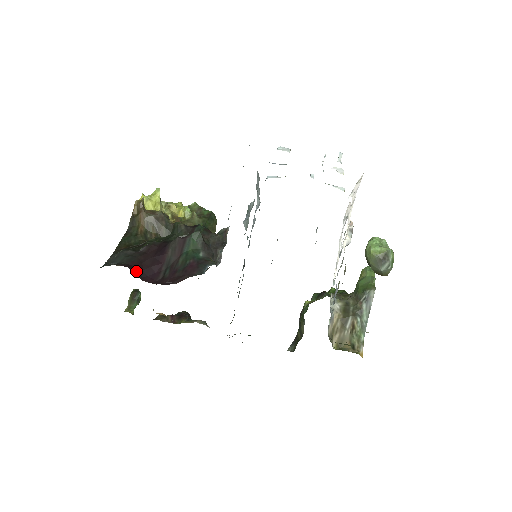
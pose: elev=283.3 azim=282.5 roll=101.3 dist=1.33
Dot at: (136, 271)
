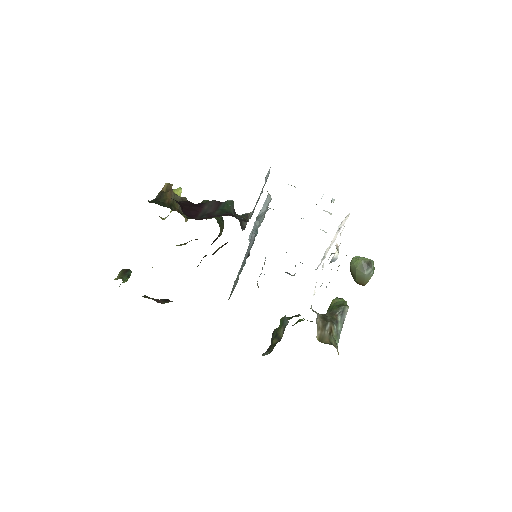
Dot at: (180, 205)
